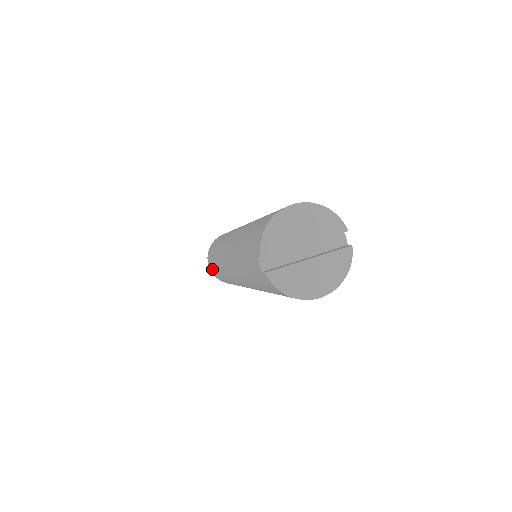
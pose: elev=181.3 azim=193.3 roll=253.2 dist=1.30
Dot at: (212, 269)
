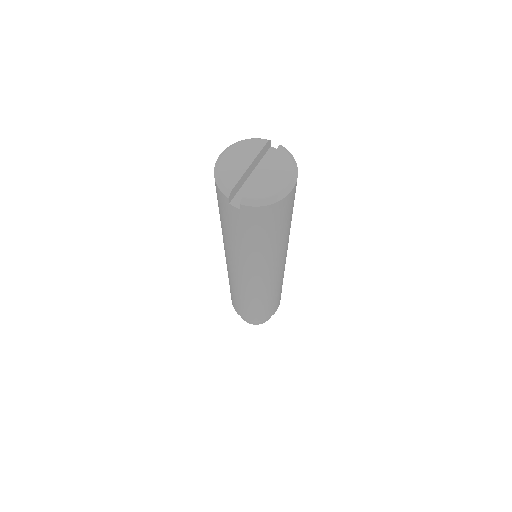
Dot at: (246, 314)
